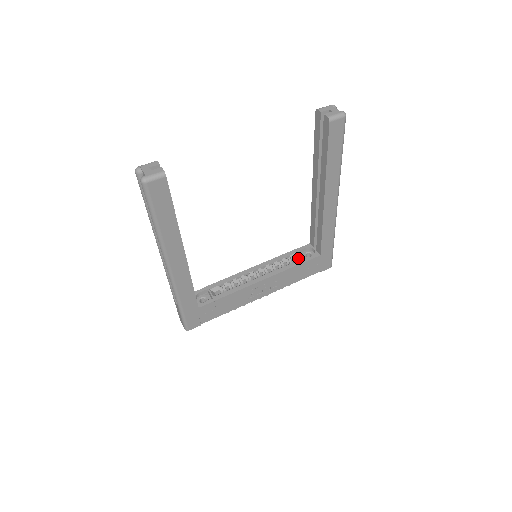
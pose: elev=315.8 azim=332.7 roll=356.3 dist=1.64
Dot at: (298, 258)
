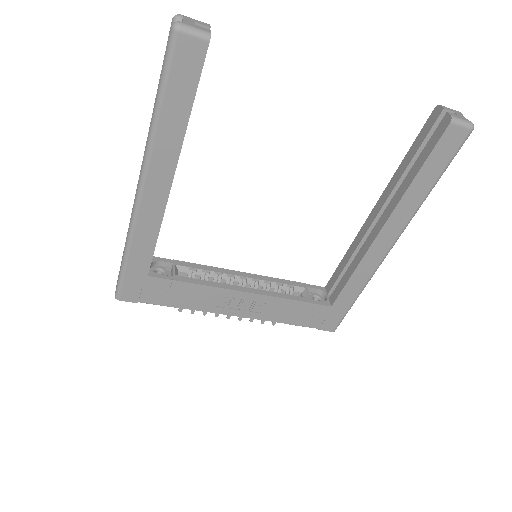
Dot at: (302, 294)
